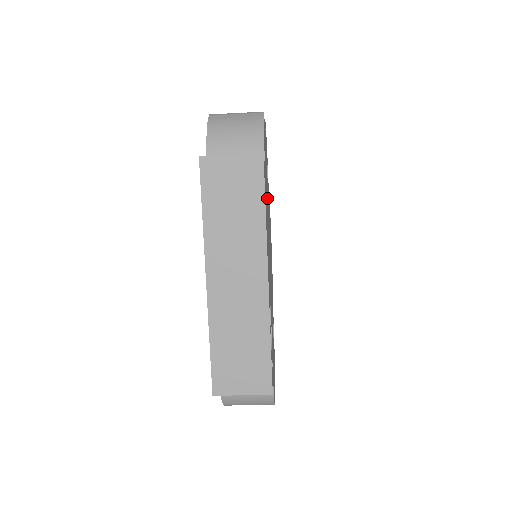
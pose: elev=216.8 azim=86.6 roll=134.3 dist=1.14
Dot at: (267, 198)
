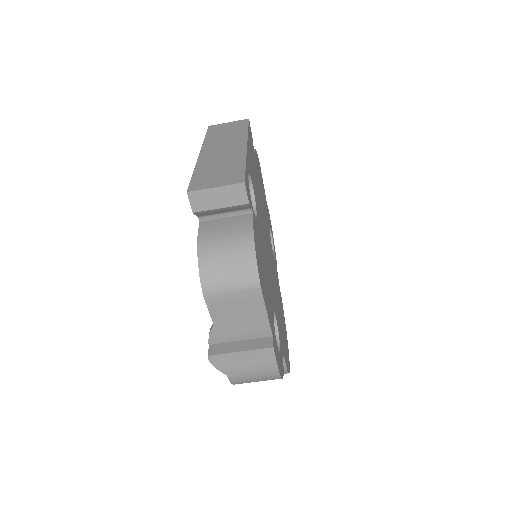
Dot at: (263, 206)
